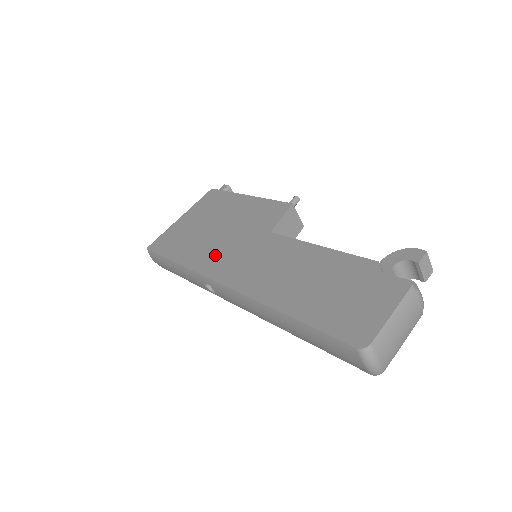
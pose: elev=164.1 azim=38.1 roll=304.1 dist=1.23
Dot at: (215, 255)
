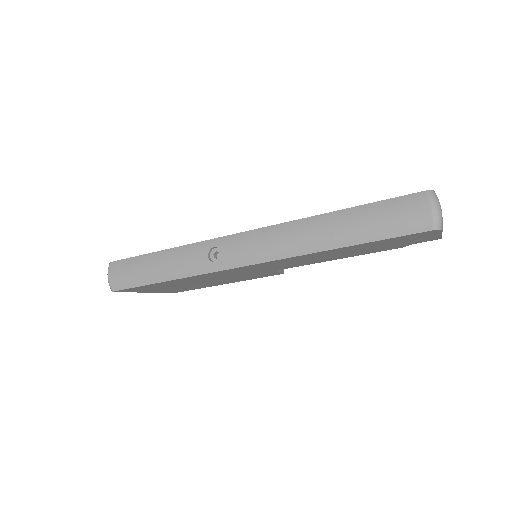
Dot at: occluded
